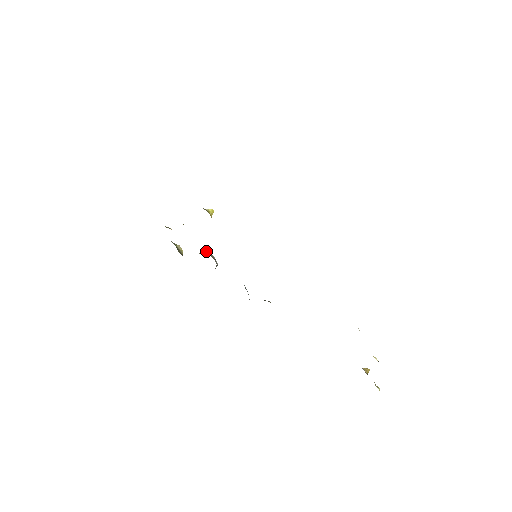
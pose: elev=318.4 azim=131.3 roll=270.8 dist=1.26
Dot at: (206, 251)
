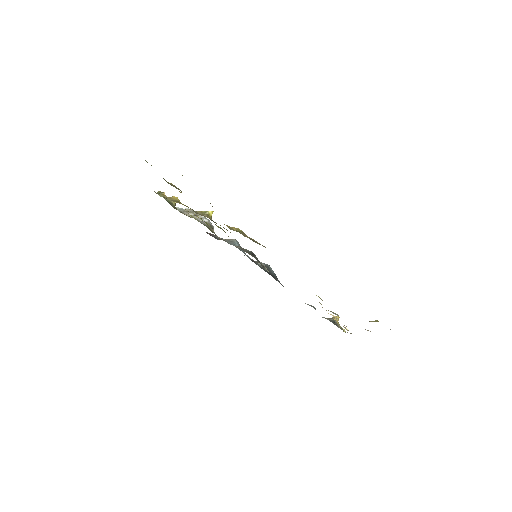
Dot at: (203, 221)
